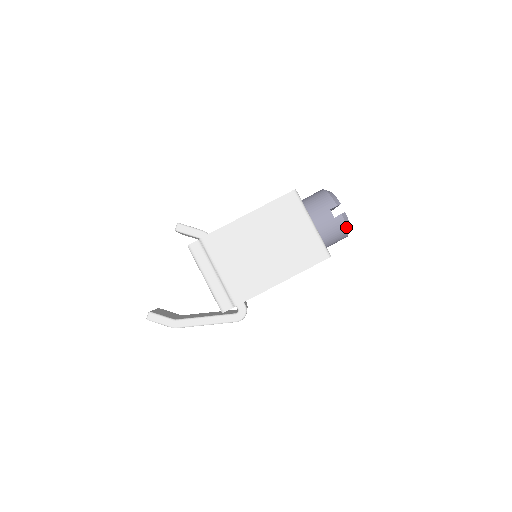
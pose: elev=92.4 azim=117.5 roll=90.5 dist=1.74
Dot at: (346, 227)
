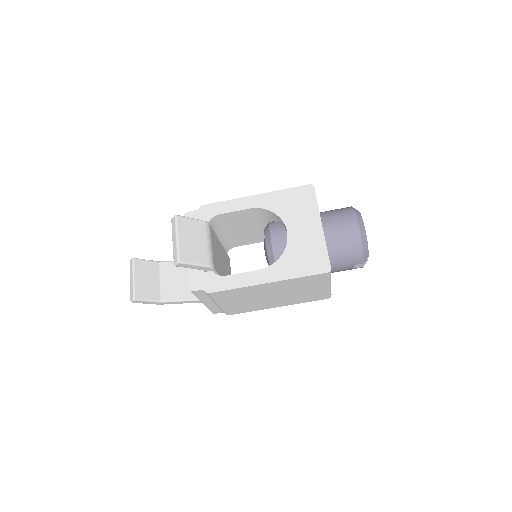
Dot at: occluded
